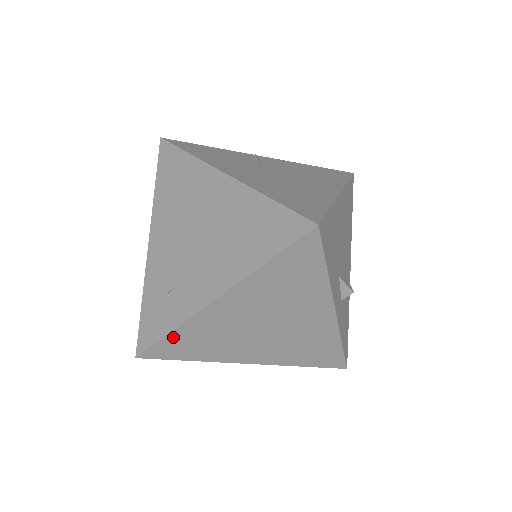
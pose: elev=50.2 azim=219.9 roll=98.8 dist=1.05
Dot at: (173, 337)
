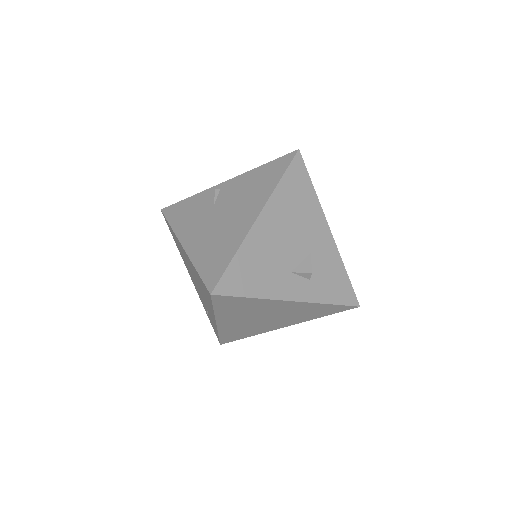
Dot at: (223, 336)
